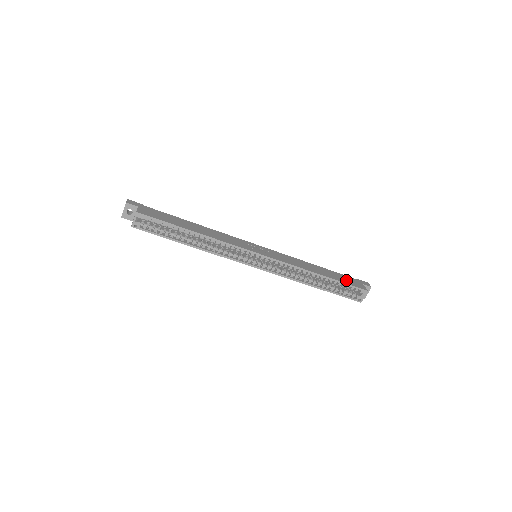
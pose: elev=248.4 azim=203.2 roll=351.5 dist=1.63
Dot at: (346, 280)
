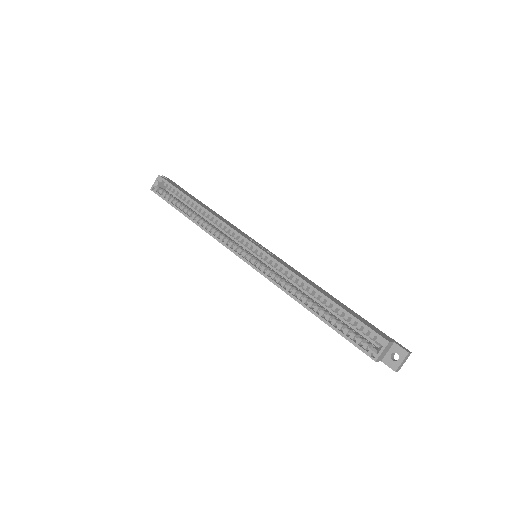
Dot at: (362, 320)
